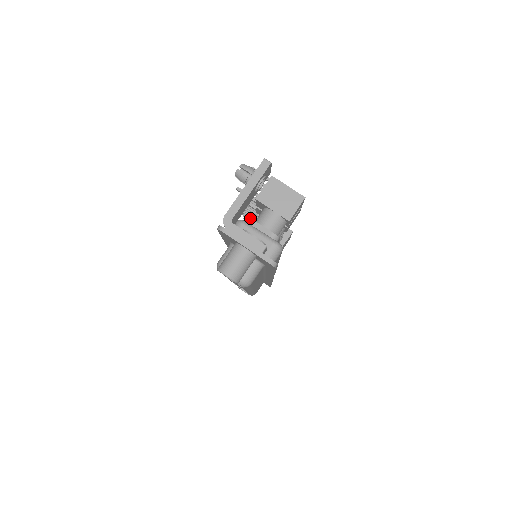
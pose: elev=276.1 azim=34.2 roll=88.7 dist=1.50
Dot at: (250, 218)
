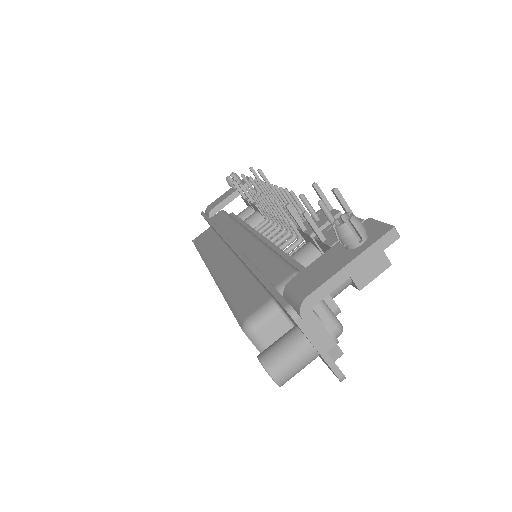
Dot at: occluded
